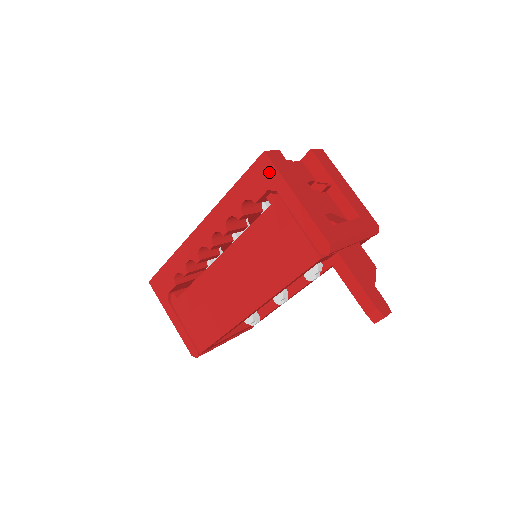
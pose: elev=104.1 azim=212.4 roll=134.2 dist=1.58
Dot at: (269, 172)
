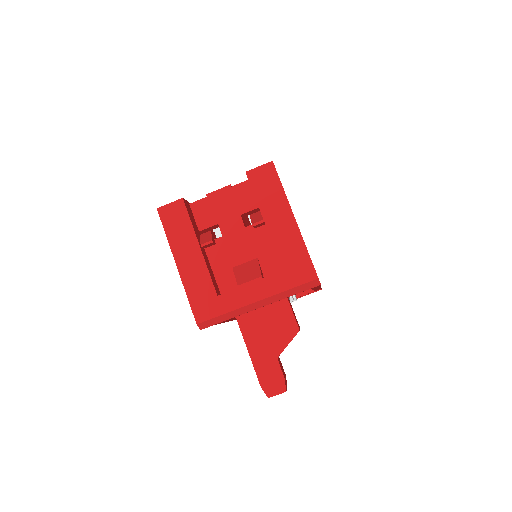
Dot at: occluded
